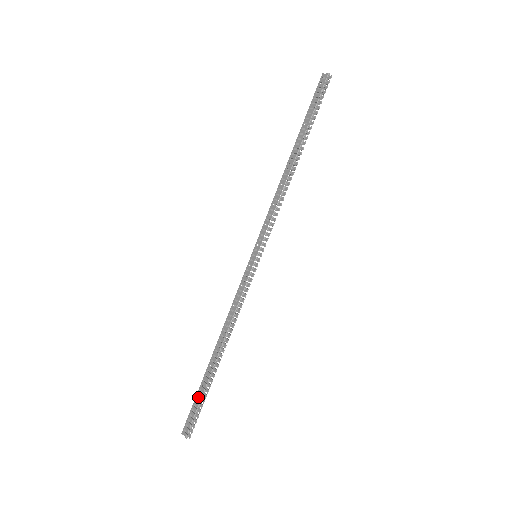
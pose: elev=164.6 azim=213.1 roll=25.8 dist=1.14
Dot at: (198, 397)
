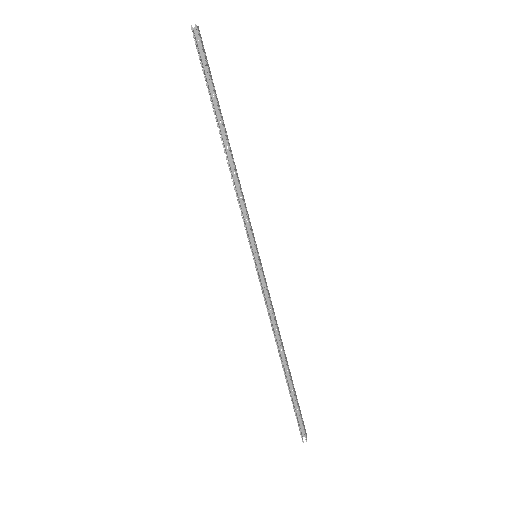
Dot at: (292, 403)
